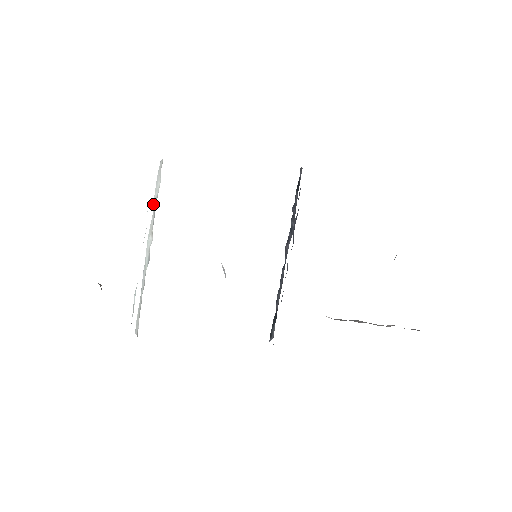
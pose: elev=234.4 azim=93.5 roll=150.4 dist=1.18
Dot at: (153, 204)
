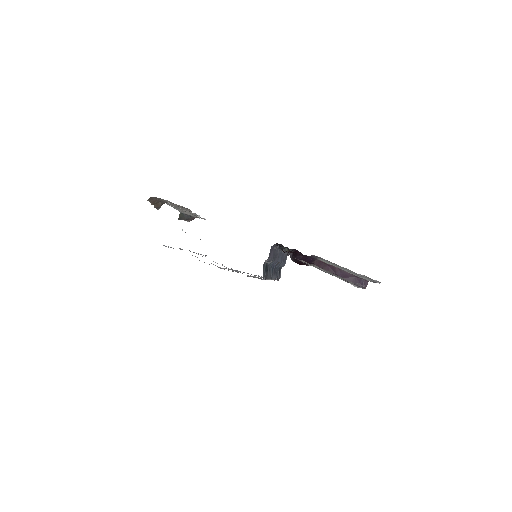
Dot at: occluded
